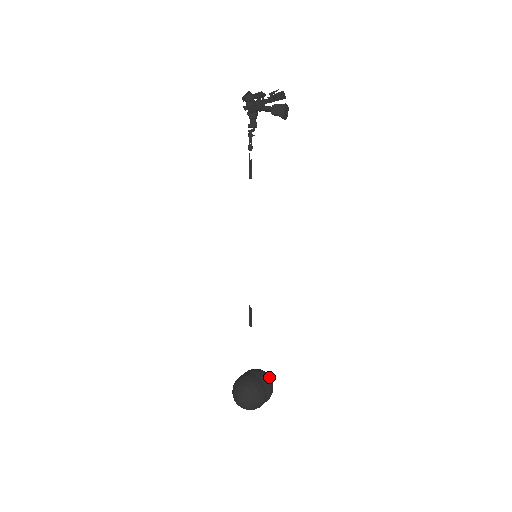
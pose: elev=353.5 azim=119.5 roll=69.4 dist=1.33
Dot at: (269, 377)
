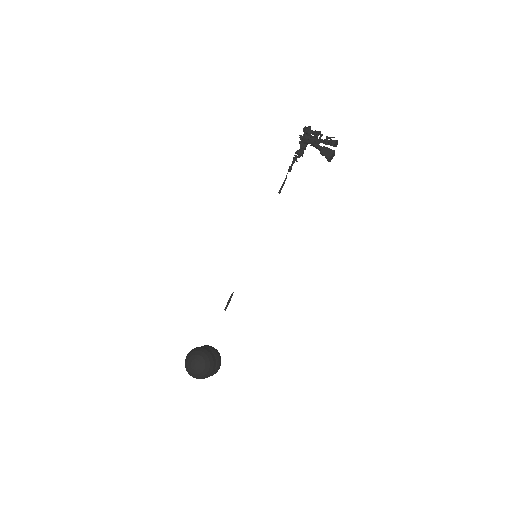
Dot at: occluded
